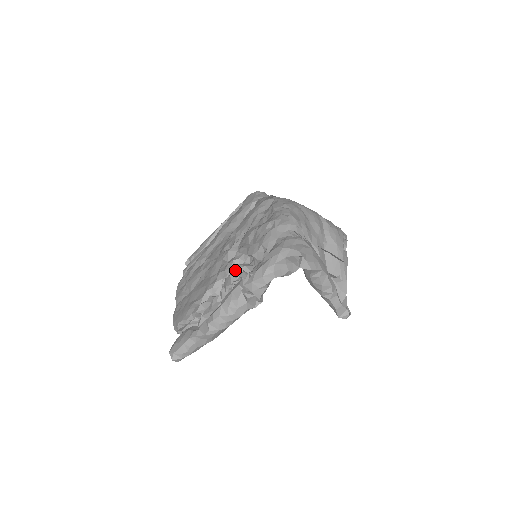
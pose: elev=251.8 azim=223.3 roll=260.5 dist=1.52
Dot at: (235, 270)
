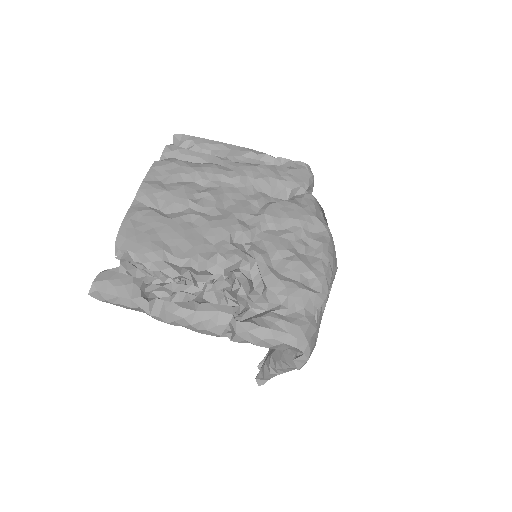
Dot at: (239, 281)
